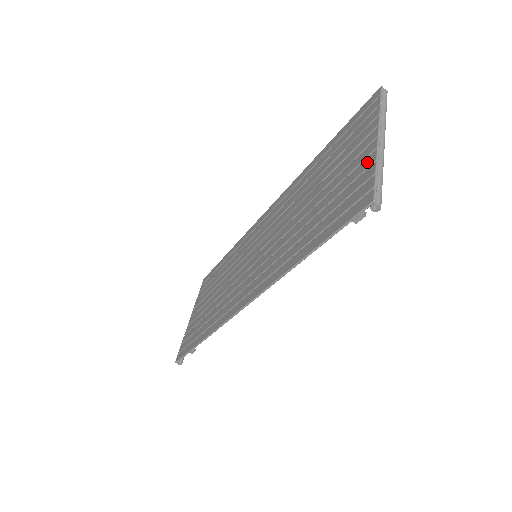
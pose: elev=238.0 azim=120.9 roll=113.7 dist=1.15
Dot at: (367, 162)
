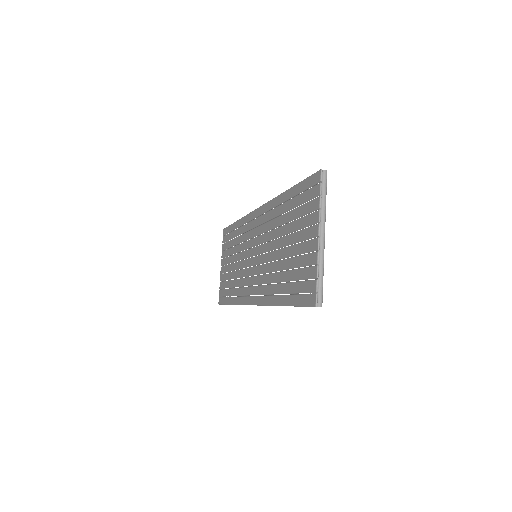
Dot at: (312, 258)
